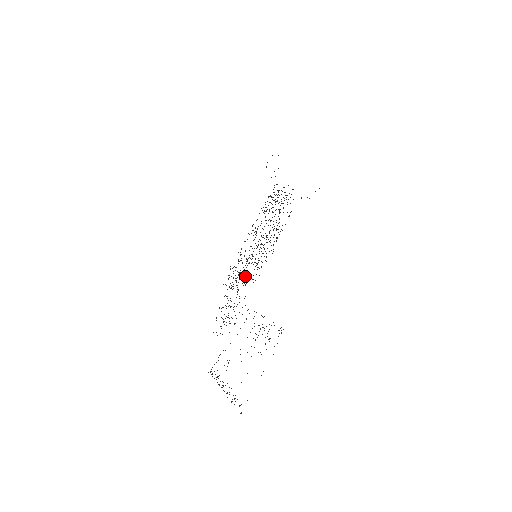
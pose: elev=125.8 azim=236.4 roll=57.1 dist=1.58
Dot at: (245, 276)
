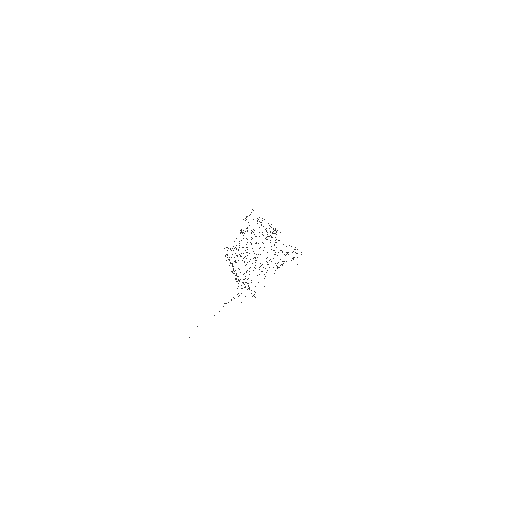
Dot at: occluded
